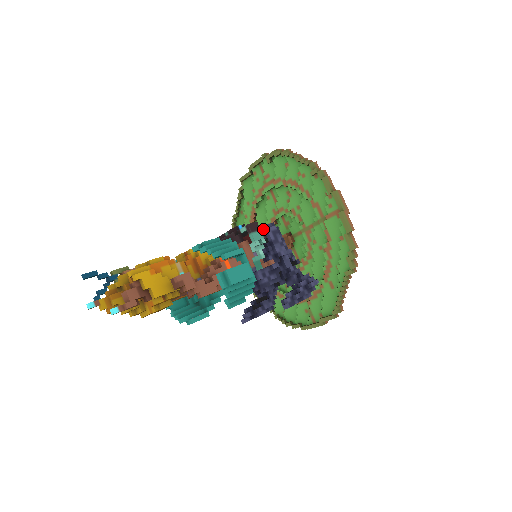
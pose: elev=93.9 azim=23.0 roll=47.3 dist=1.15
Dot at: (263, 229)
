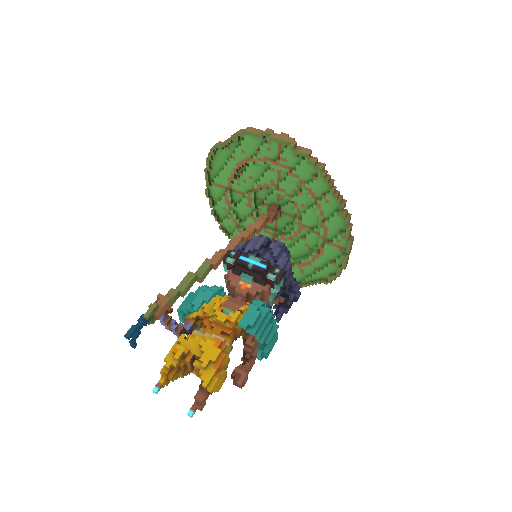
Dot at: occluded
